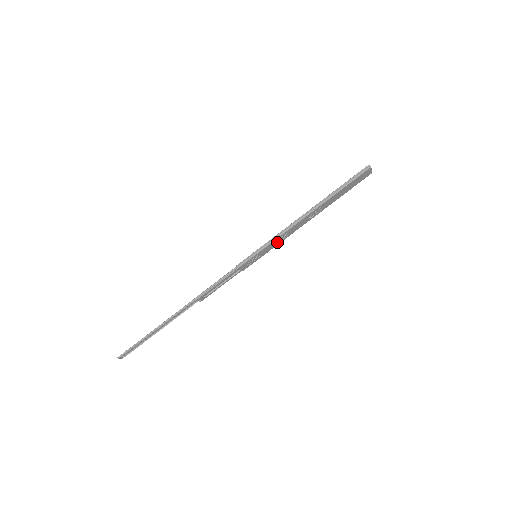
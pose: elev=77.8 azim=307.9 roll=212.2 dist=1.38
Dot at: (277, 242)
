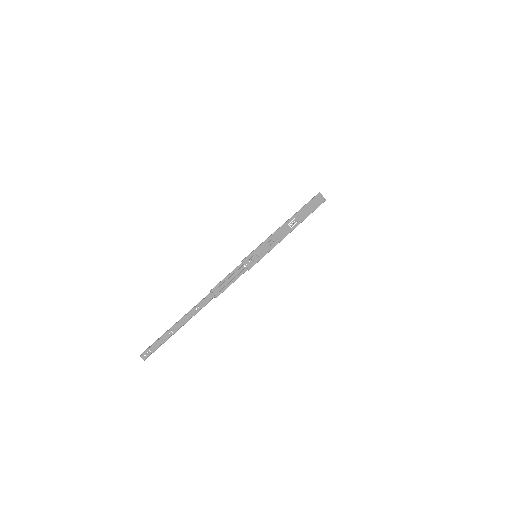
Dot at: (271, 246)
